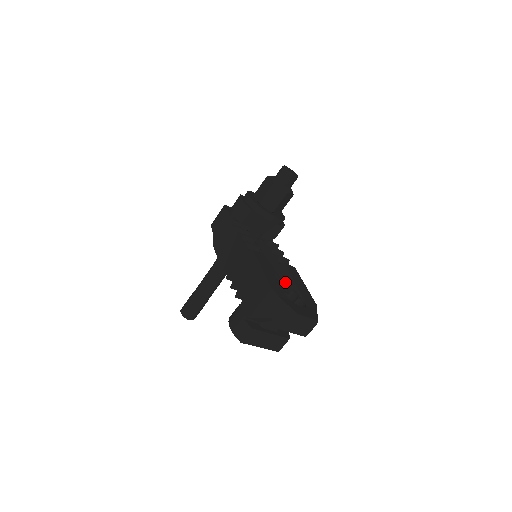
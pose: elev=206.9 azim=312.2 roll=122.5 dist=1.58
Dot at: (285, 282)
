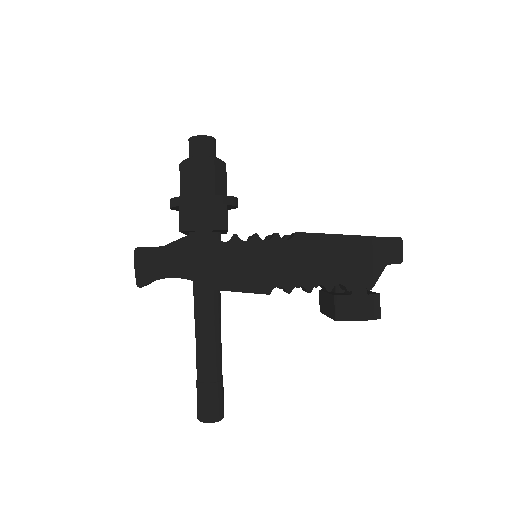
Dot at: occluded
